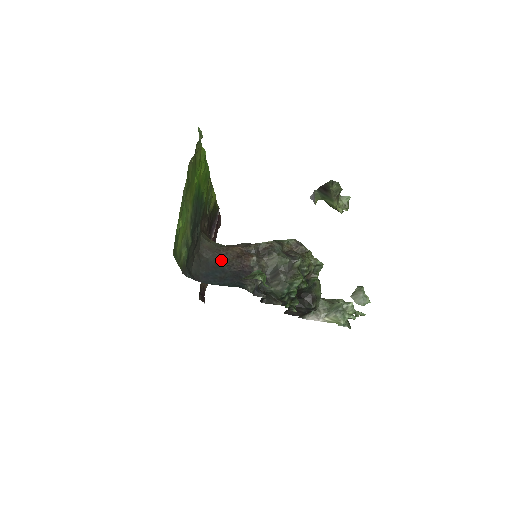
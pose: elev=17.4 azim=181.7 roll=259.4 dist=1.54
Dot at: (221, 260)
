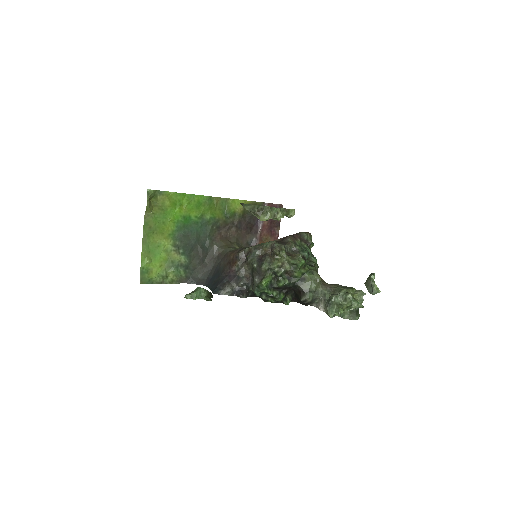
Dot at: (222, 265)
